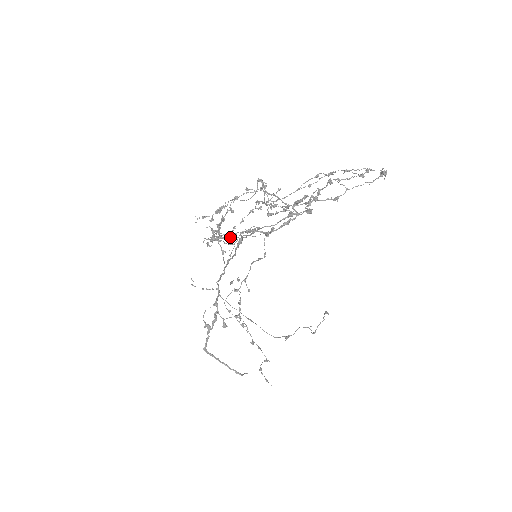
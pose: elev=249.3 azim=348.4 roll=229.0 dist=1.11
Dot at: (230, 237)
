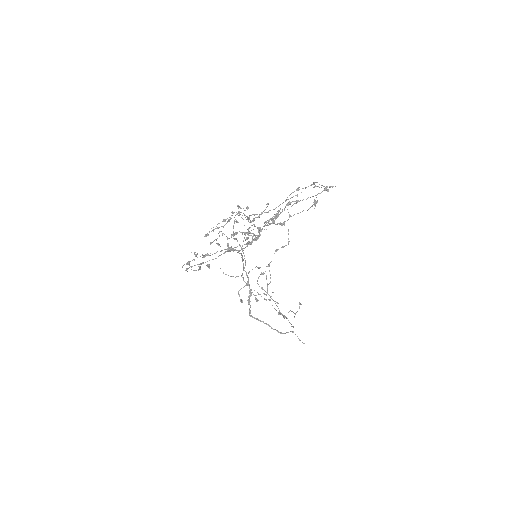
Dot at: (186, 269)
